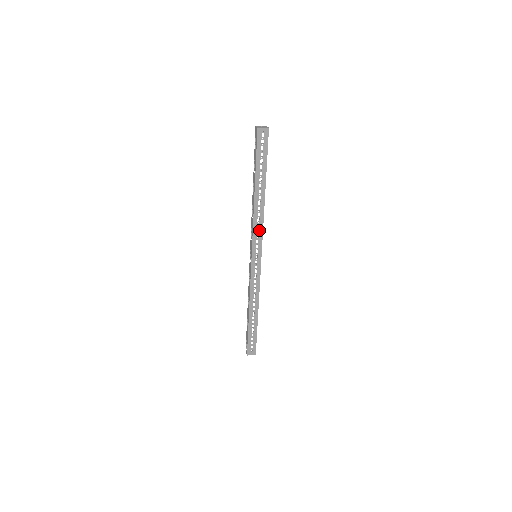
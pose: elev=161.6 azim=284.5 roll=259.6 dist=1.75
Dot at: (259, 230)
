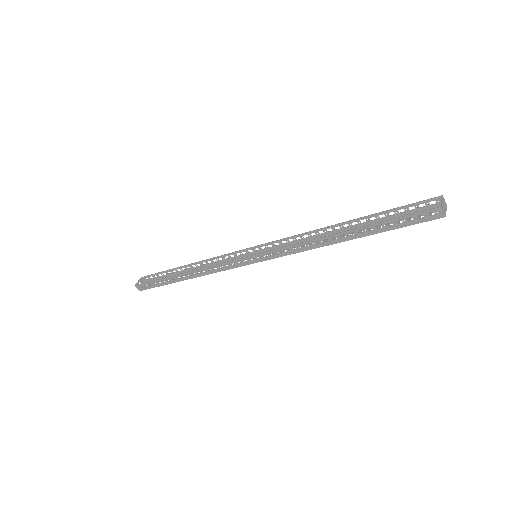
Dot at: occluded
